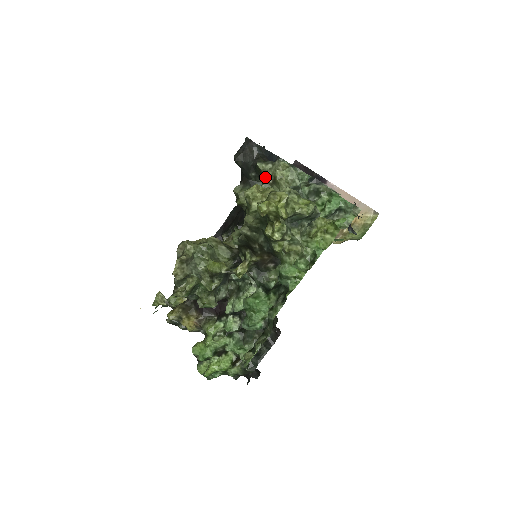
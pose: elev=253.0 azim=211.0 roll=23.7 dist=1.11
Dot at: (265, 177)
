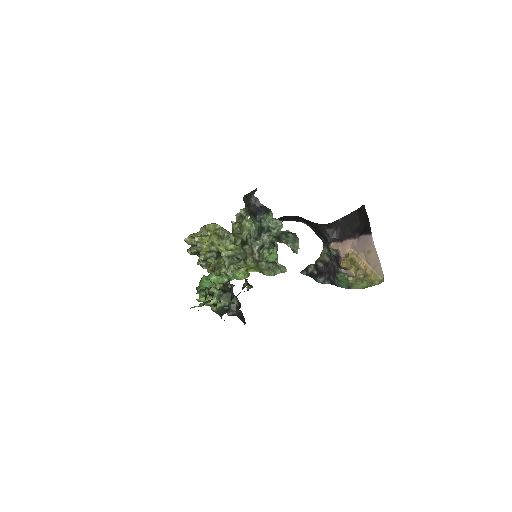
Dot at: (243, 219)
